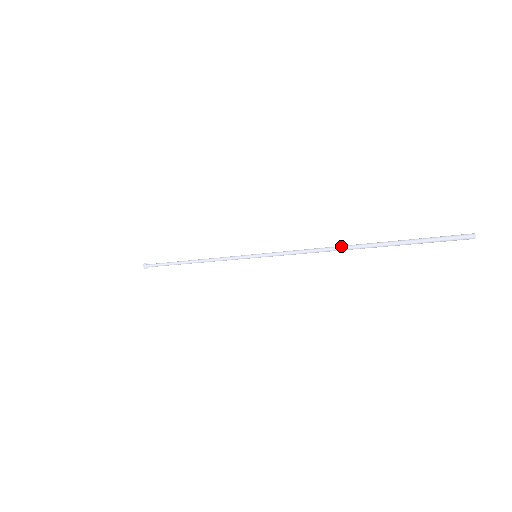
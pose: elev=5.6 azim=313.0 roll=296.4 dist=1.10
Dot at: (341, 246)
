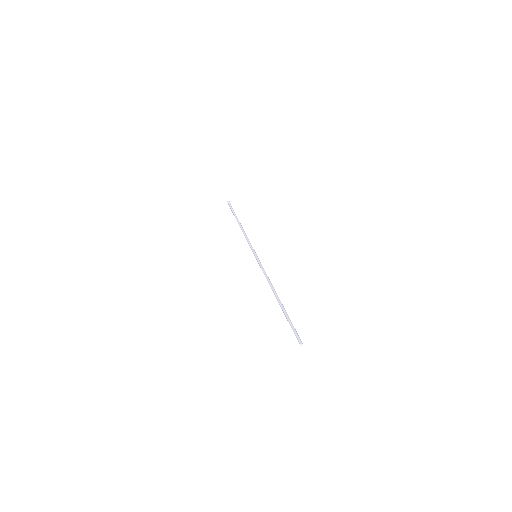
Dot at: (274, 293)
